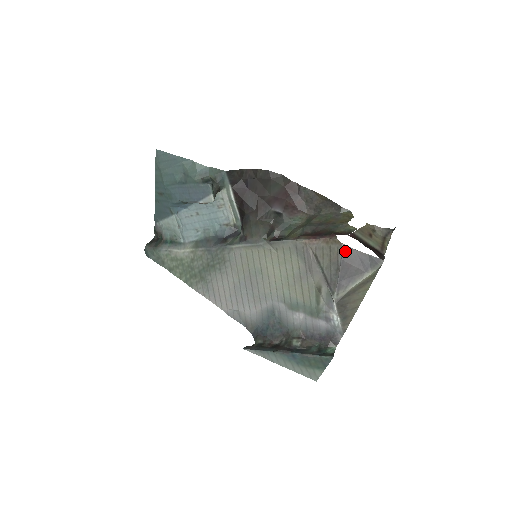
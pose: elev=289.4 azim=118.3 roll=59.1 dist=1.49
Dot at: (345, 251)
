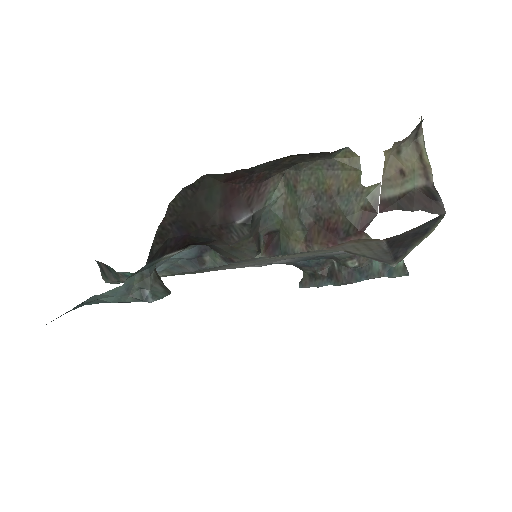
Dot at: (389, 242)
